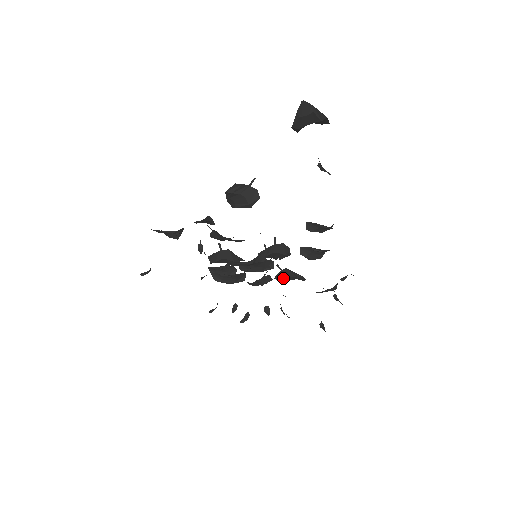
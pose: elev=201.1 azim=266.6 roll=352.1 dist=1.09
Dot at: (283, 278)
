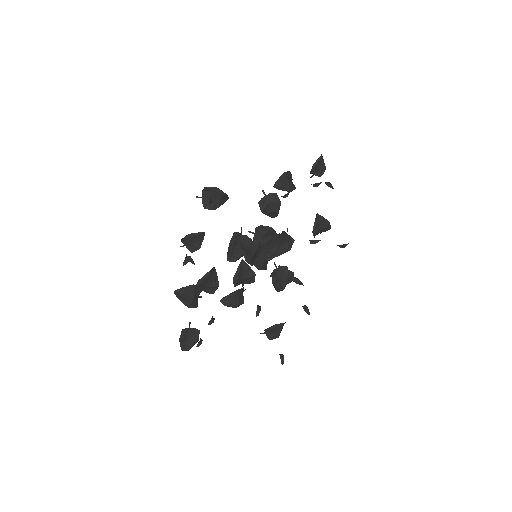
Dot at: (275, 277)
